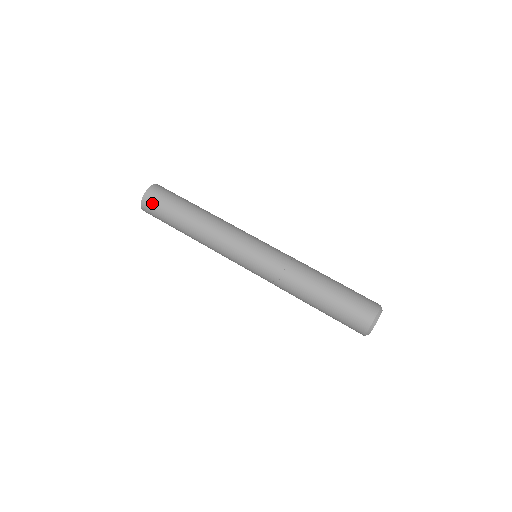
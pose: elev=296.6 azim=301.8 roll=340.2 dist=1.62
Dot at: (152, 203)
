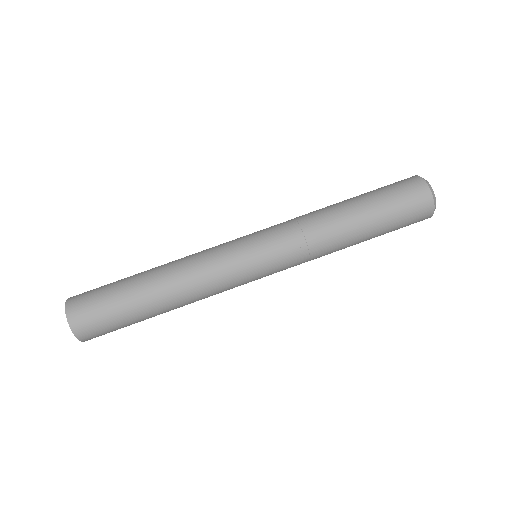
Dot at: (84, 309)
